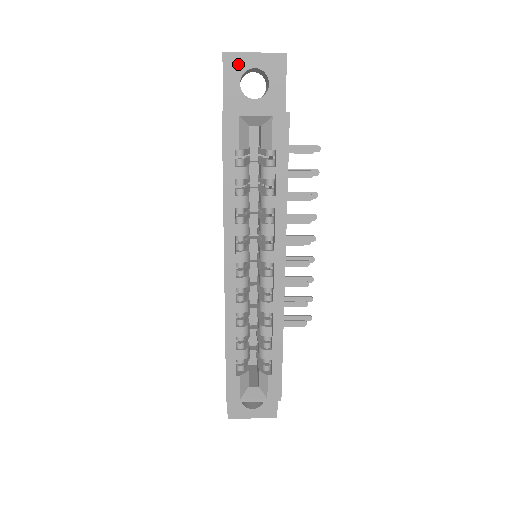
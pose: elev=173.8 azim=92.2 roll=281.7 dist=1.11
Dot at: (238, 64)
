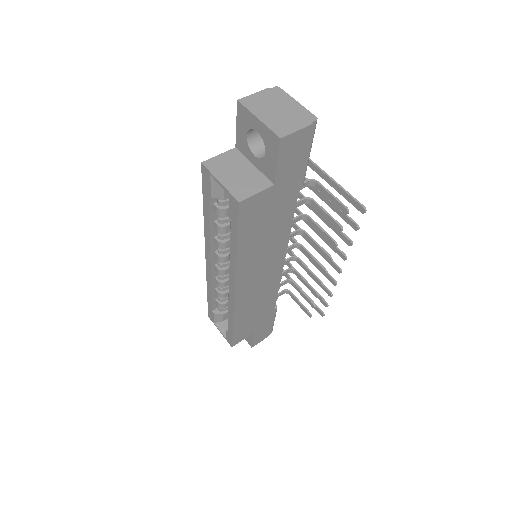
Dot at: (247, 119)
